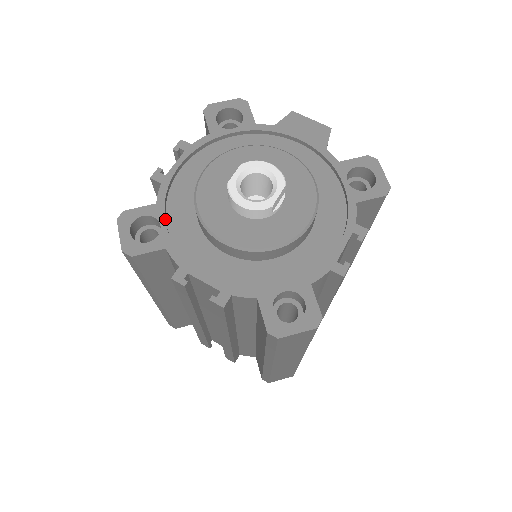
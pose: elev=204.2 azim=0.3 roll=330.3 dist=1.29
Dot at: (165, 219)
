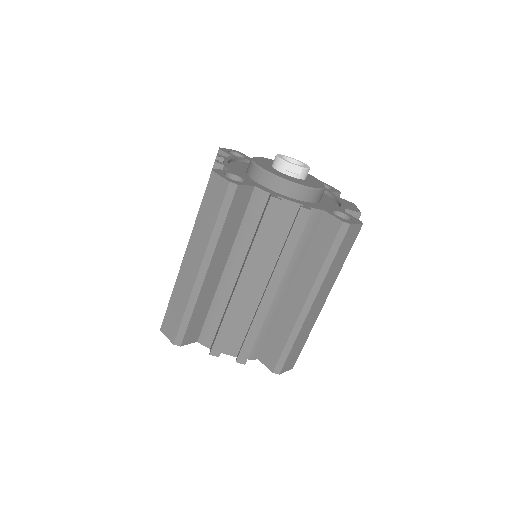
Dot at: (247, 161)
